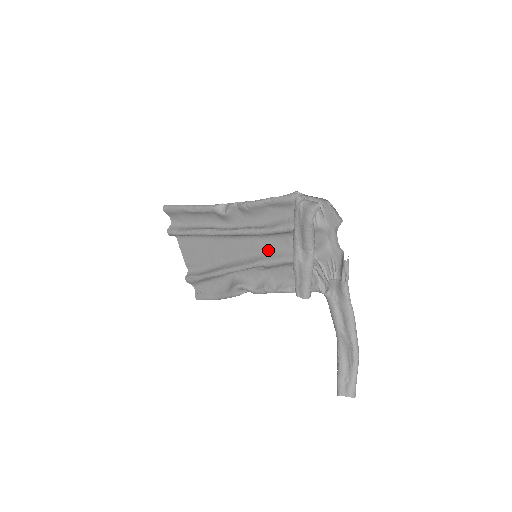
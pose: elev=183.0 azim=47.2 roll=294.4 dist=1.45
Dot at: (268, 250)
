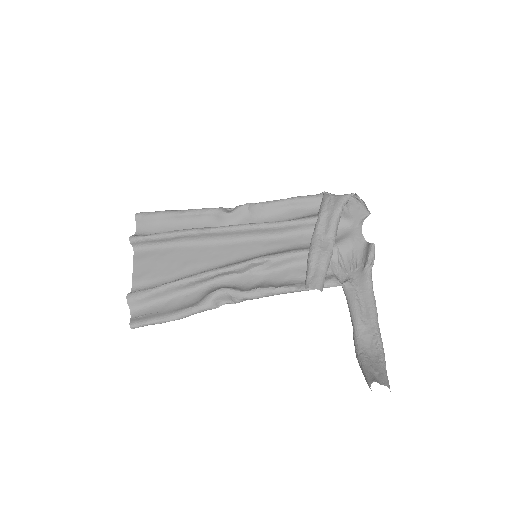
Dot at: (273, 250)
